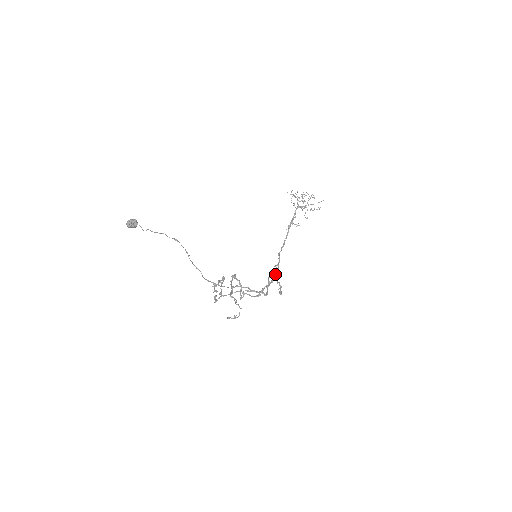
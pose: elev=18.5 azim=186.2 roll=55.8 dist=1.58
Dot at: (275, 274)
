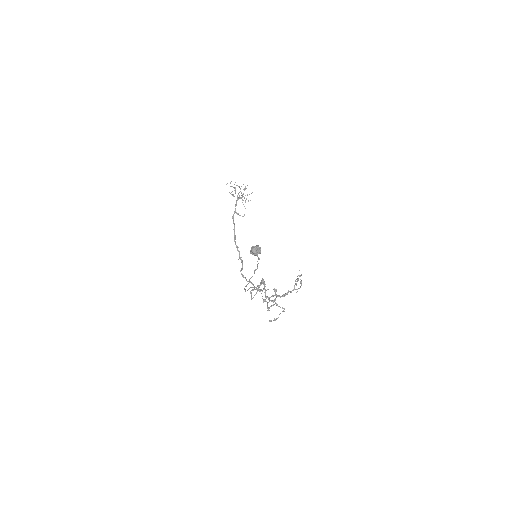
Dot at: (301, 275)
